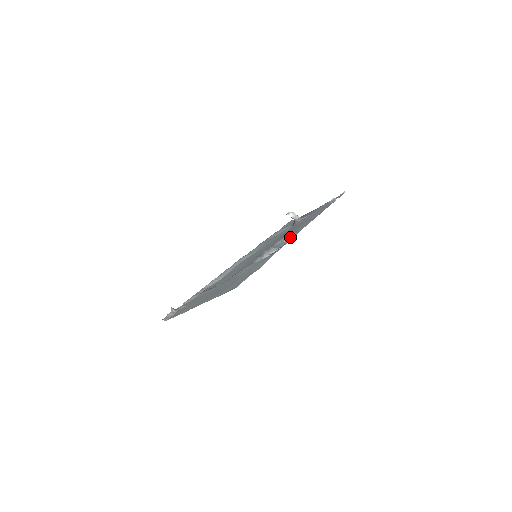
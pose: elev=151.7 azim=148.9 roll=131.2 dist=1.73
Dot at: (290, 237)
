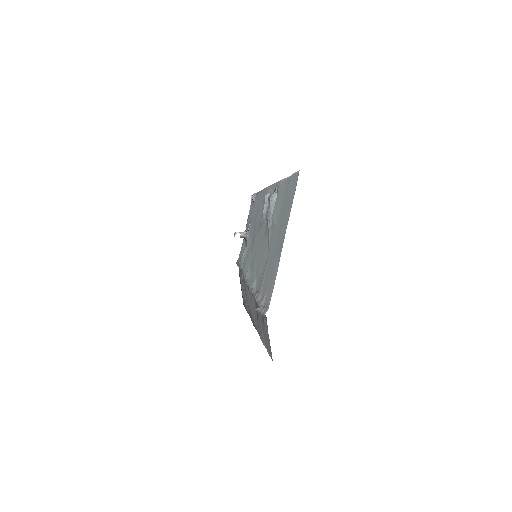
Dot at: (269, 192)
